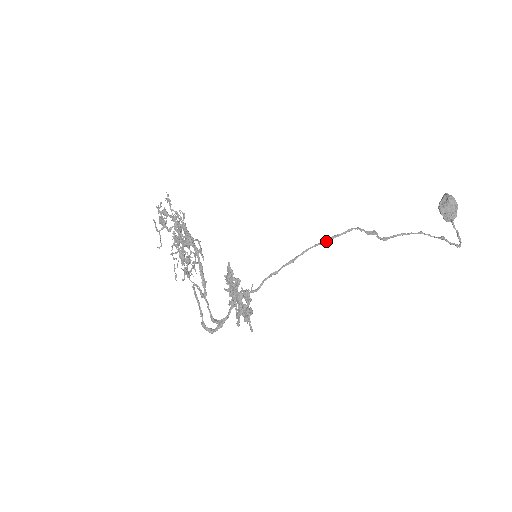
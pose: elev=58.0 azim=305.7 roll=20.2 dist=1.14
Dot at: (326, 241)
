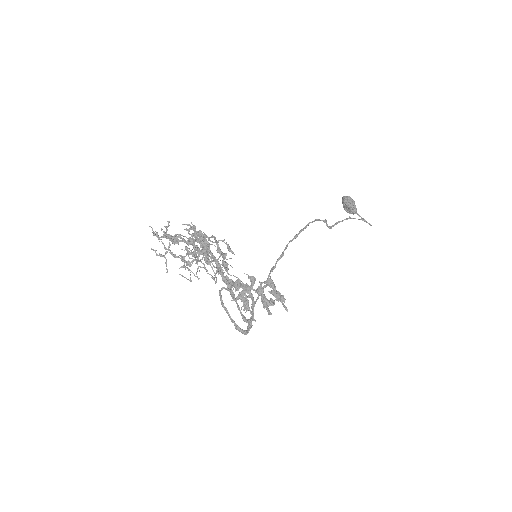
Dot at: (297, 235)
